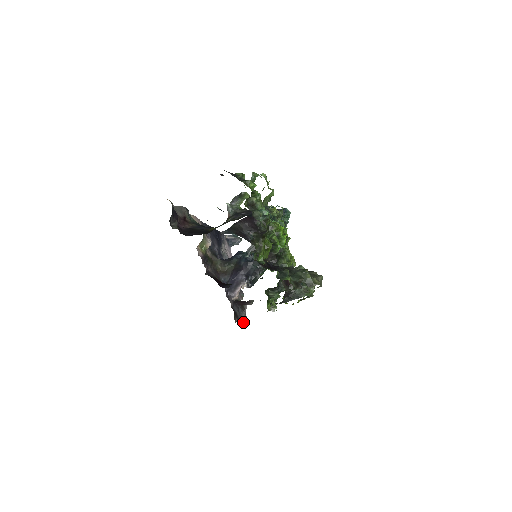
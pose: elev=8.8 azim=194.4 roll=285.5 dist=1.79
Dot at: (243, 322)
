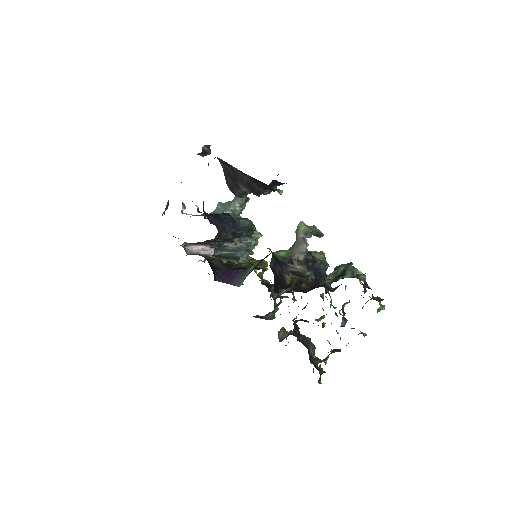
Dot at: occluded
